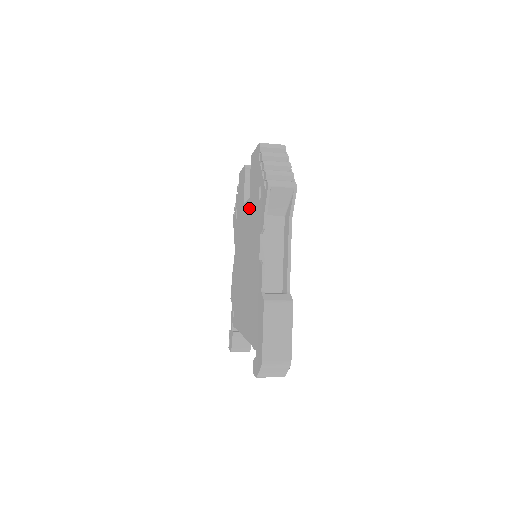
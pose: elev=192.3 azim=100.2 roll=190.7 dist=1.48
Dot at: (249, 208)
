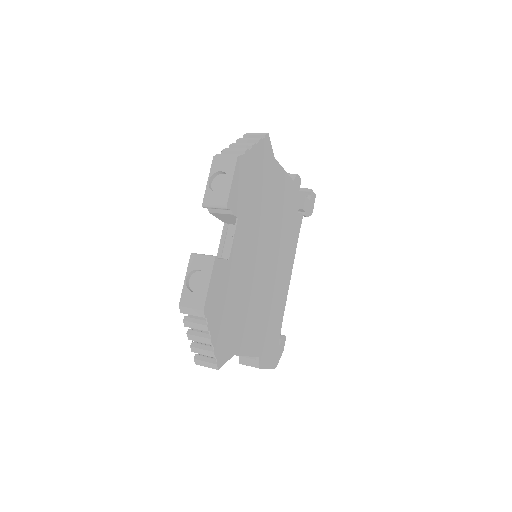
Dot at: occluded
